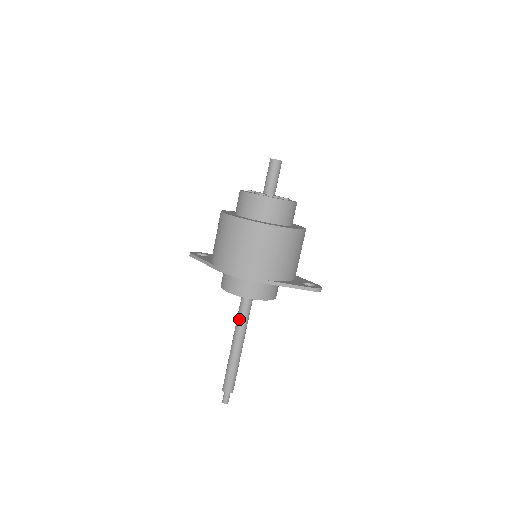
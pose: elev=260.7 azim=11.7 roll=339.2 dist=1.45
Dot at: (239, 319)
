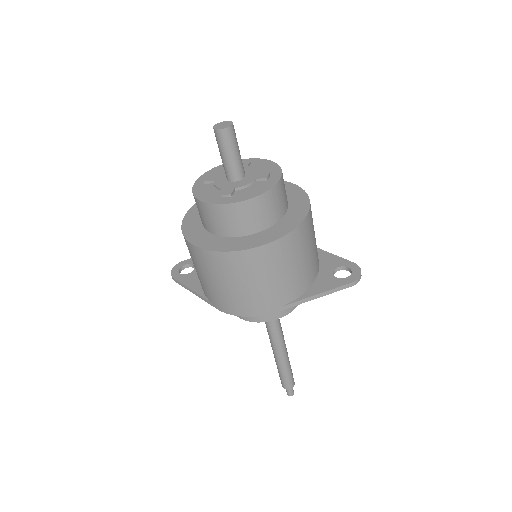
Dot at: (268, 327)
